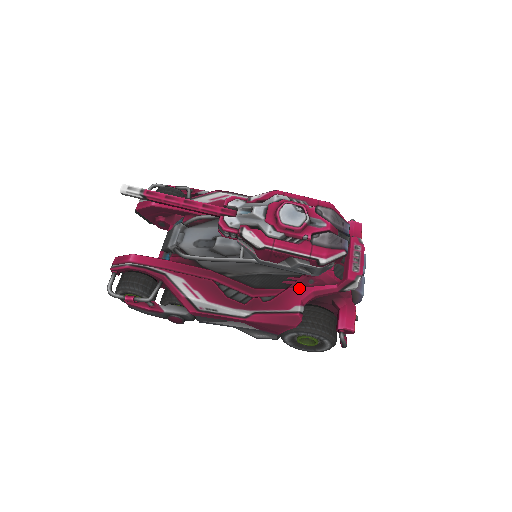
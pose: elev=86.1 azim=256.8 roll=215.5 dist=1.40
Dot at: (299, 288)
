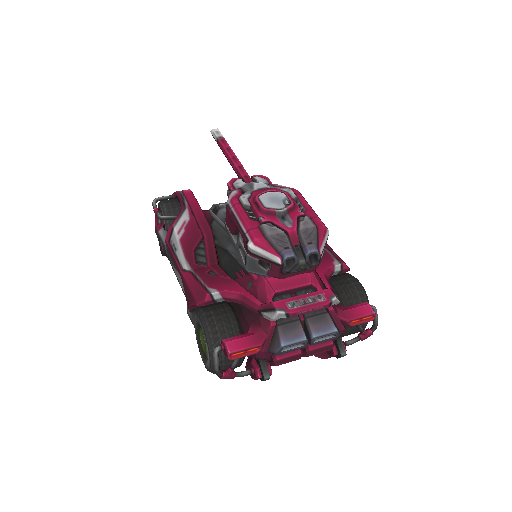
Dot at: (238, 284)
